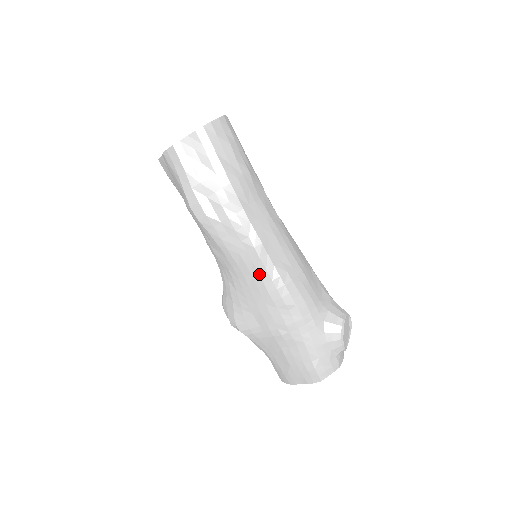
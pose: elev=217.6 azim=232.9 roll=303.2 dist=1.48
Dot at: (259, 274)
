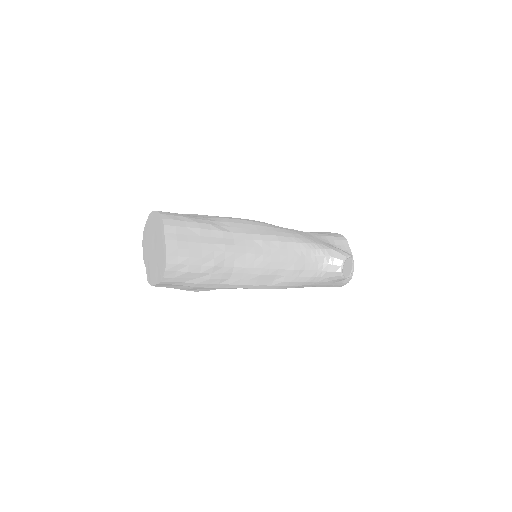
Dot at: occluded
